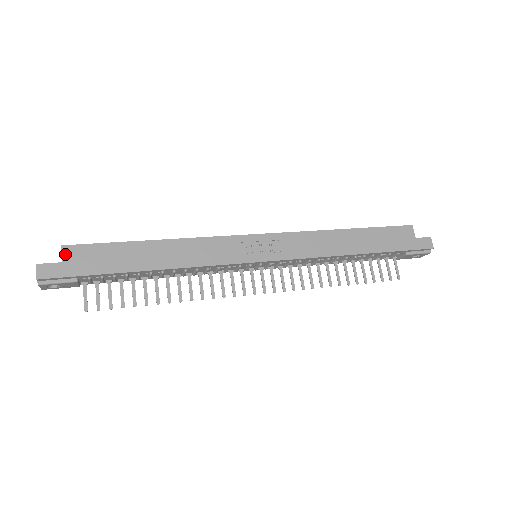
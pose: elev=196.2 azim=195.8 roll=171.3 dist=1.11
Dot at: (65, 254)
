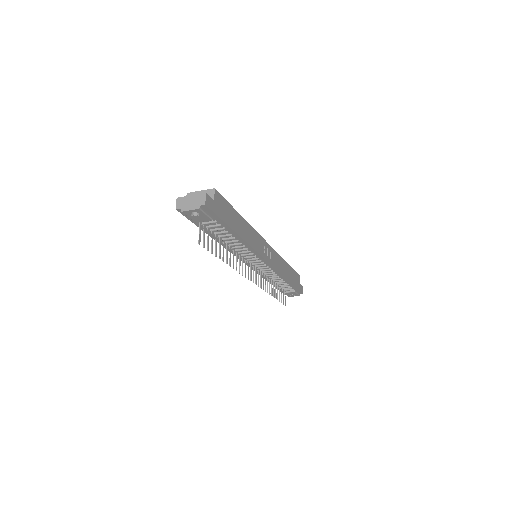
Dot at: (216, 196)
